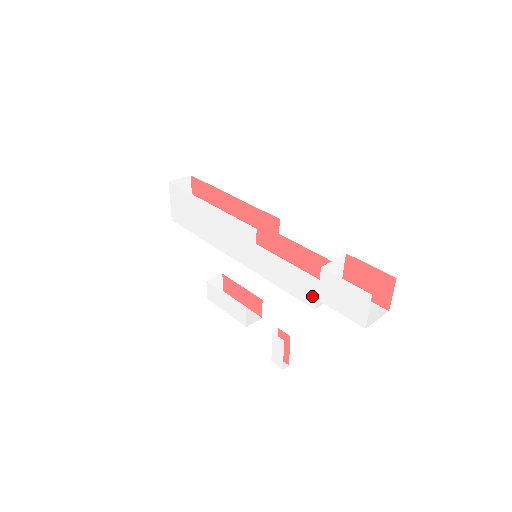
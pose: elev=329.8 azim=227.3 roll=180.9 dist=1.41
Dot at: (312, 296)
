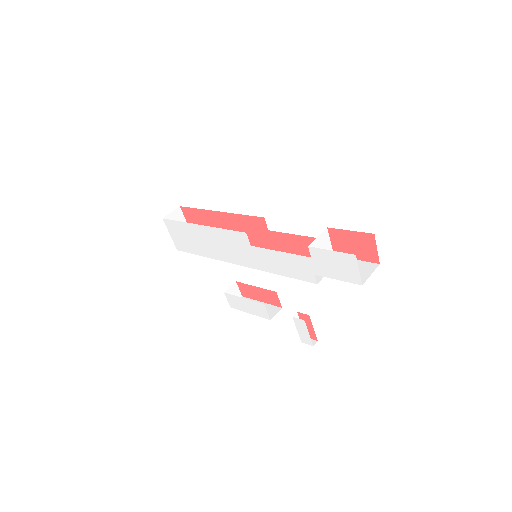
Dot at: (311, 274)
